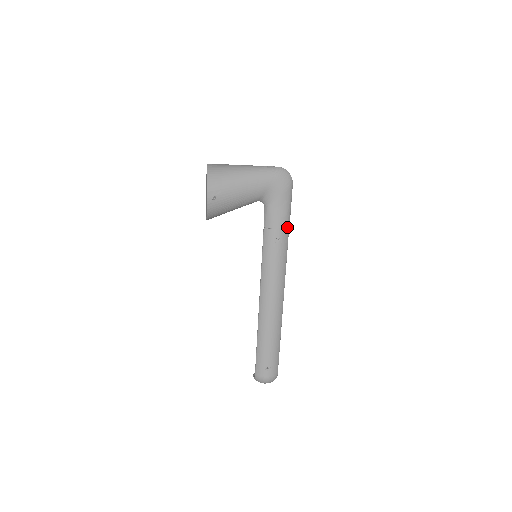
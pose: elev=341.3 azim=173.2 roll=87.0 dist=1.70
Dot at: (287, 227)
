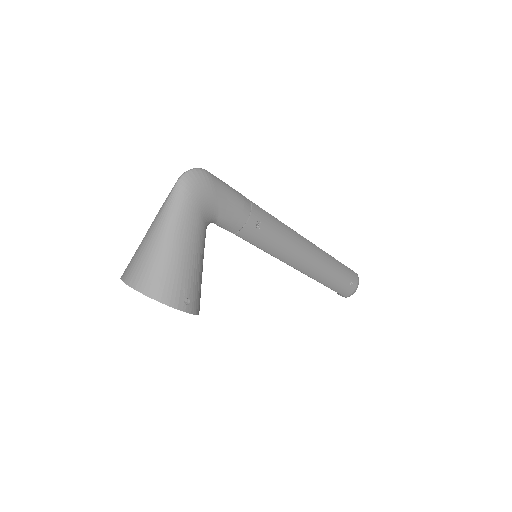
Dot at: (250, 204)
